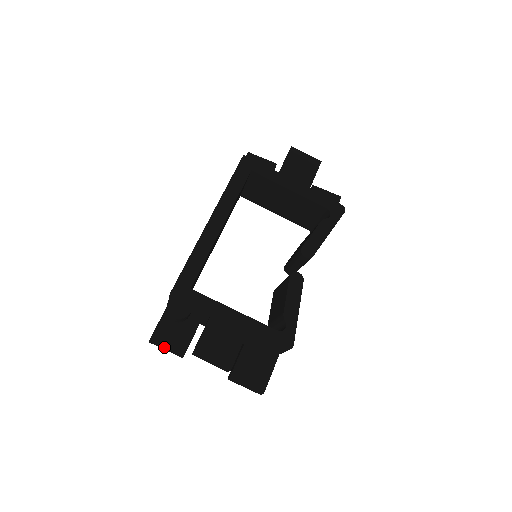
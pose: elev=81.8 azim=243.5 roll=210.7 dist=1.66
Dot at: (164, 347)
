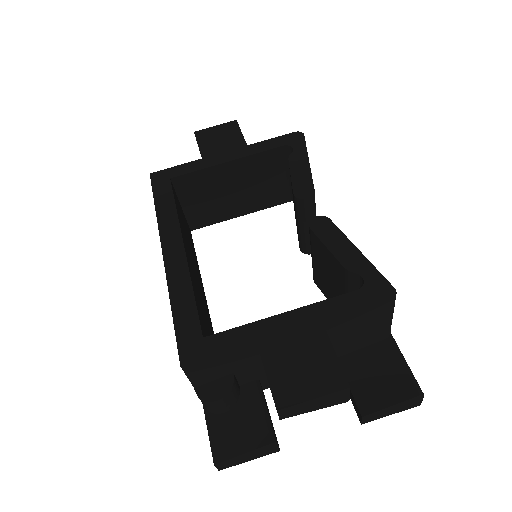
Dot at: (241, 455)
